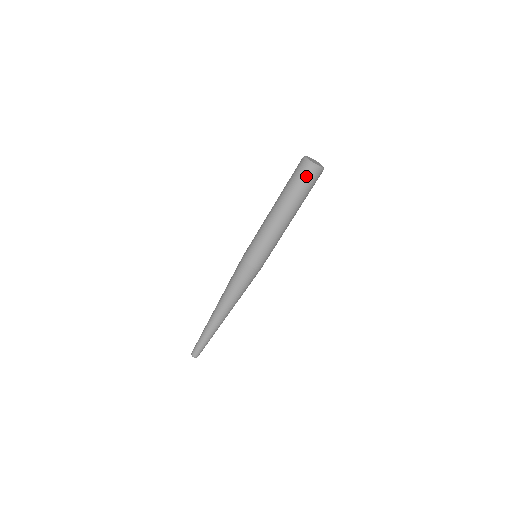
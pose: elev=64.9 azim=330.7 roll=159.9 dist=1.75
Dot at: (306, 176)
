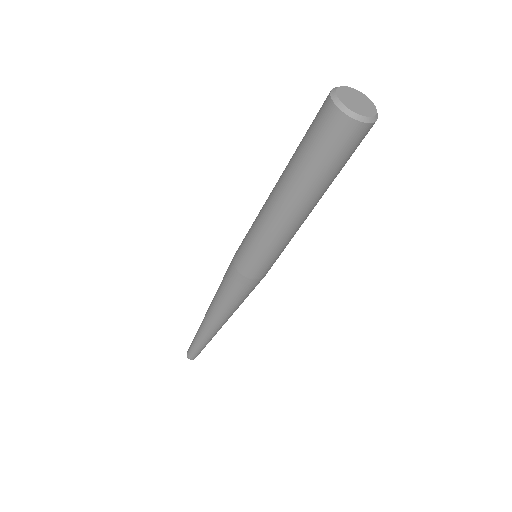
Dot at: (328, 135)
